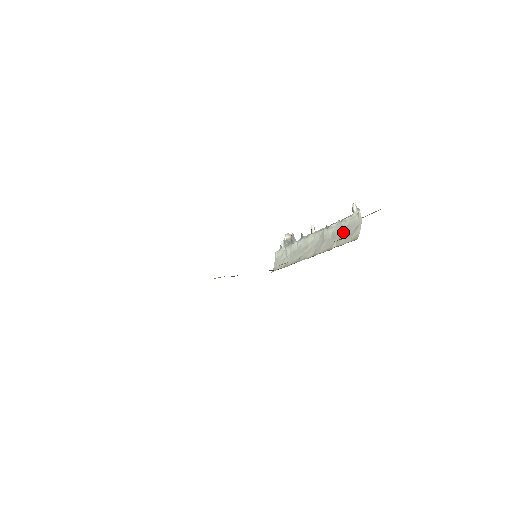
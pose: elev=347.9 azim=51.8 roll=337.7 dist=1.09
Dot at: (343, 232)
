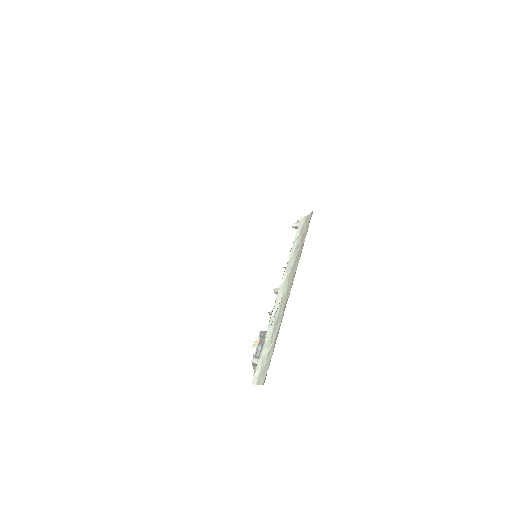
Dot at: (301, 238)
